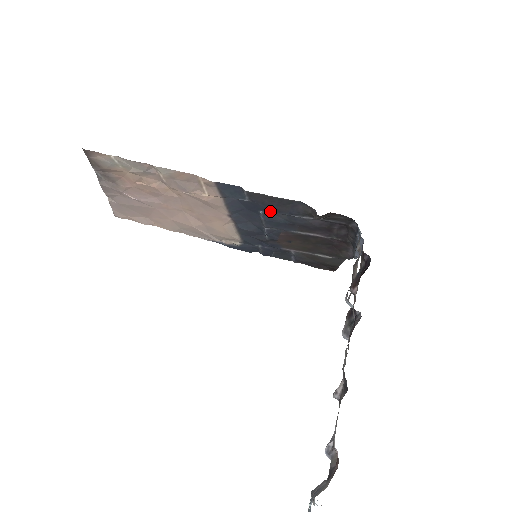
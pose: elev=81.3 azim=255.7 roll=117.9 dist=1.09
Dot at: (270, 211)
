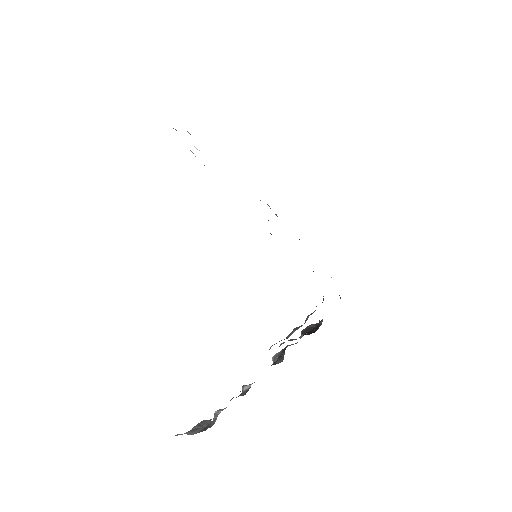
Dot at: occluded
